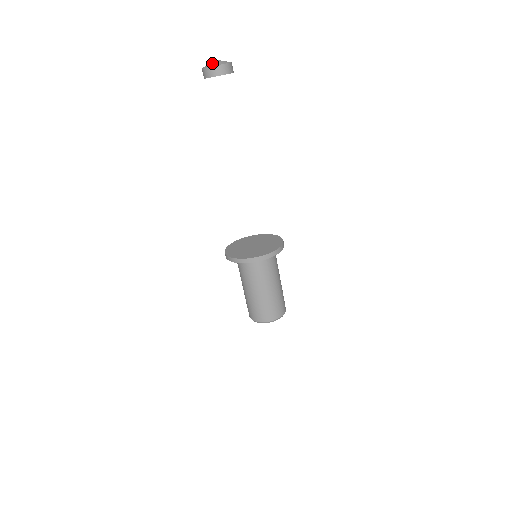
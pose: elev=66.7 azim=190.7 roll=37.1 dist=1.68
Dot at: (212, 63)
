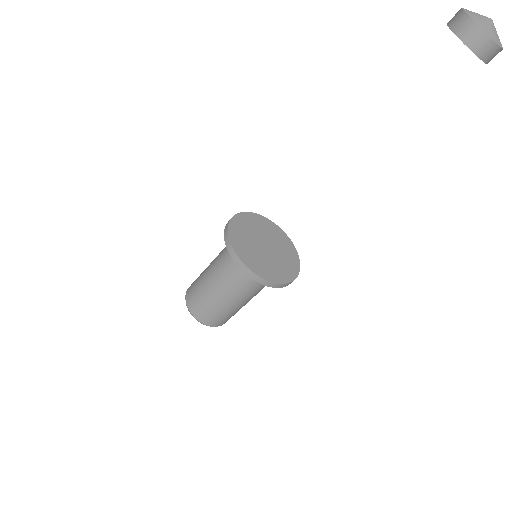
Dot at: occluded
